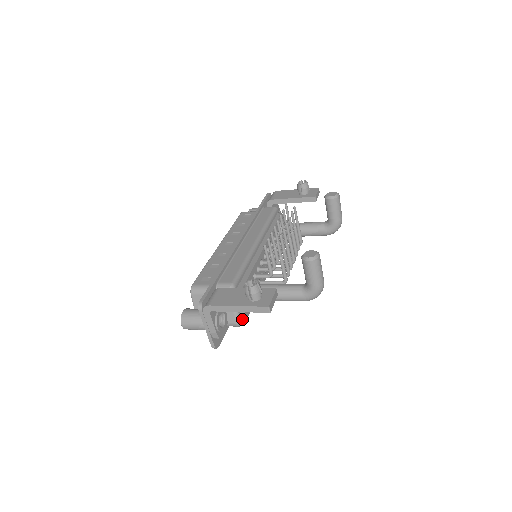
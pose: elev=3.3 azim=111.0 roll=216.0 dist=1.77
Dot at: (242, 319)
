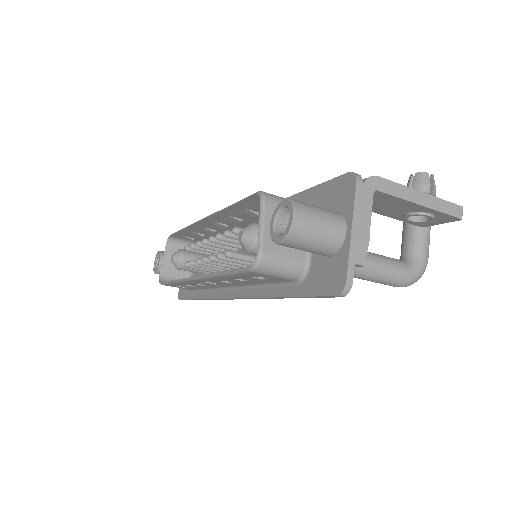
Dot at: occluded
